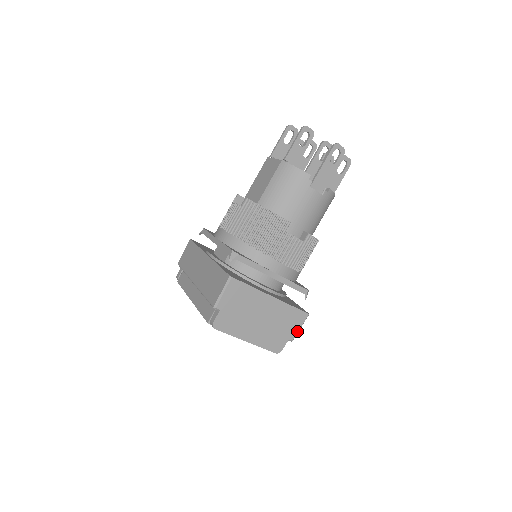
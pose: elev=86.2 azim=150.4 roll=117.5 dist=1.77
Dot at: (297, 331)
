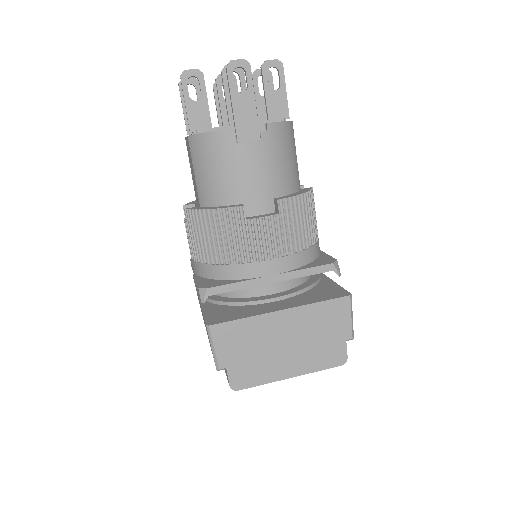
Dot at: (350, 324)
